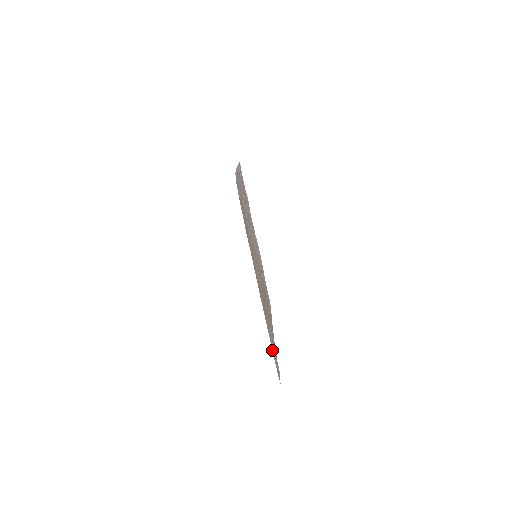
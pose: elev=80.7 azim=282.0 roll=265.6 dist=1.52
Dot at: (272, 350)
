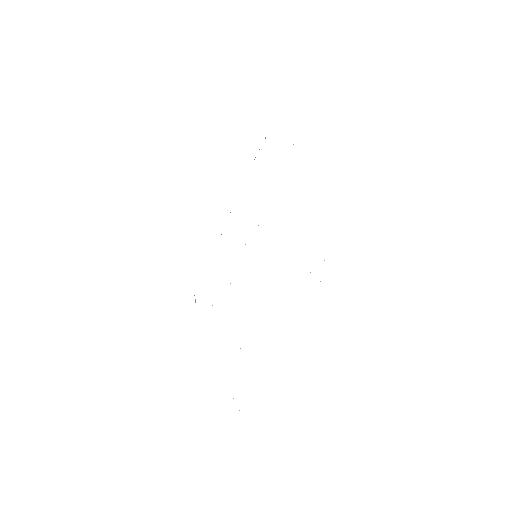
Dot at: occluded
